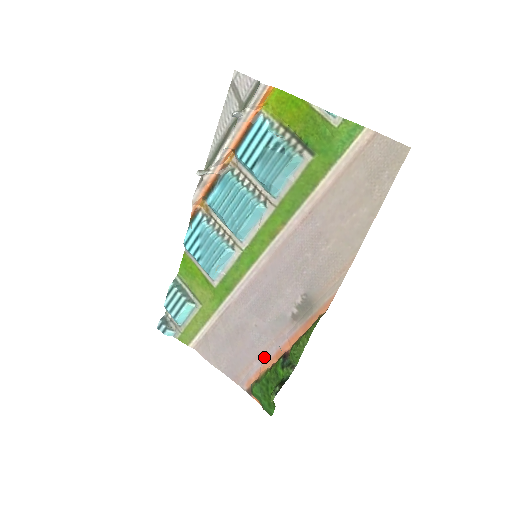
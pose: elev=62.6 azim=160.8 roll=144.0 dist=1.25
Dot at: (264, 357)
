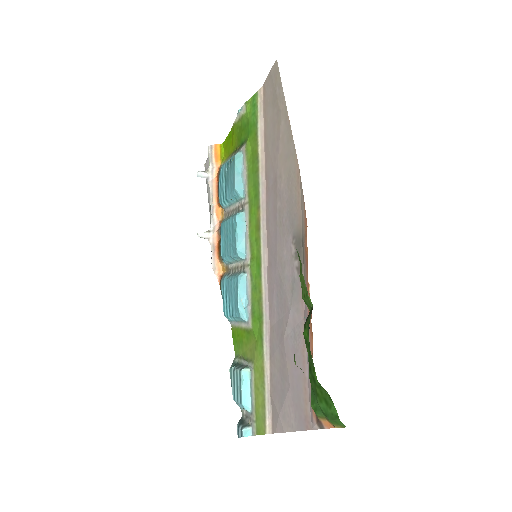
Dot at: (307, 352)
